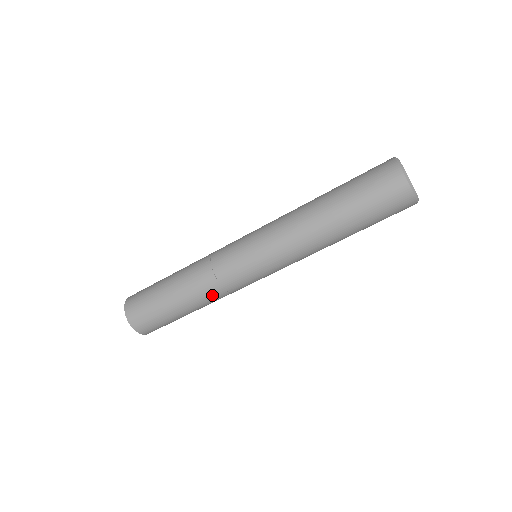
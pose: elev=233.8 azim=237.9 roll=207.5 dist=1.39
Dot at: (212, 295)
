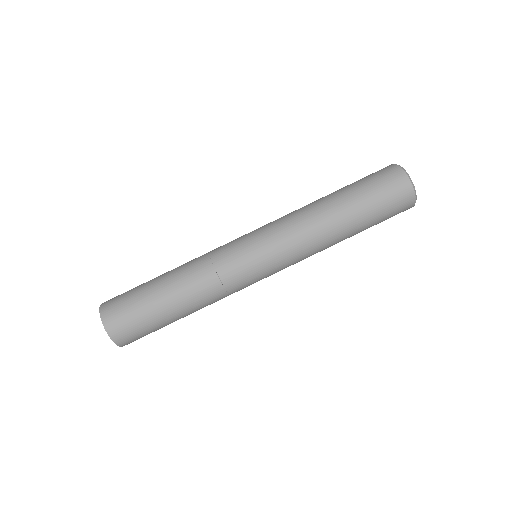
Dot at: (210, 296)
